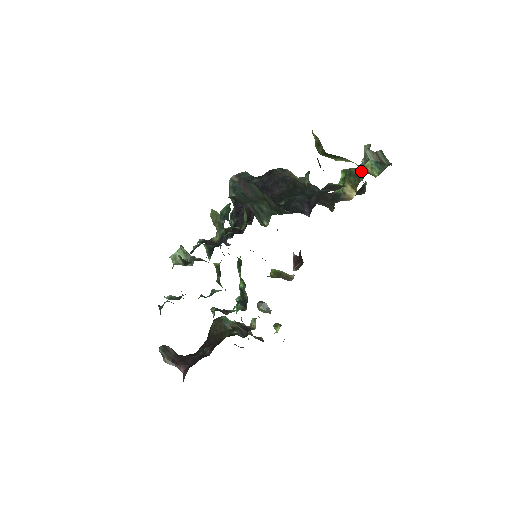
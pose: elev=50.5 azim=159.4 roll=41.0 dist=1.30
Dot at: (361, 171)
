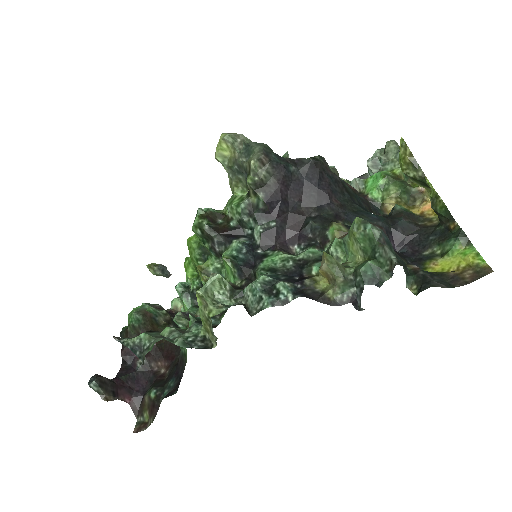
Dot at: (422, 195)
